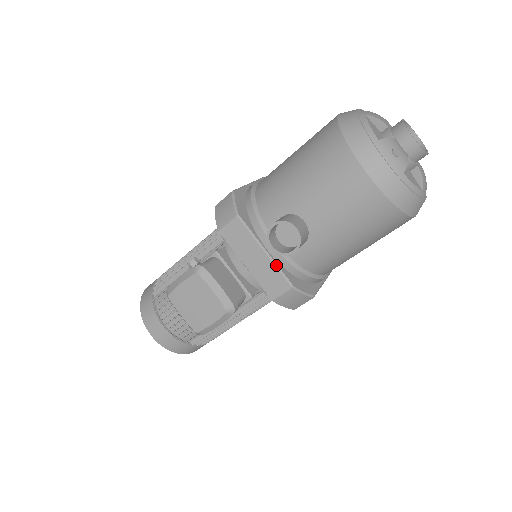
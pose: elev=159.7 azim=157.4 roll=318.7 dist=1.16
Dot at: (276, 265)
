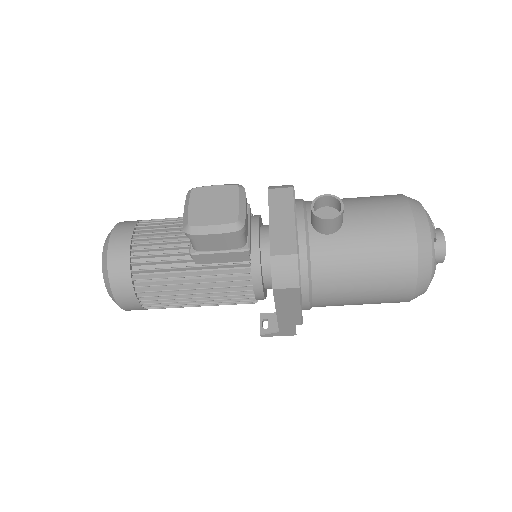
Dot at: (297, 232)
